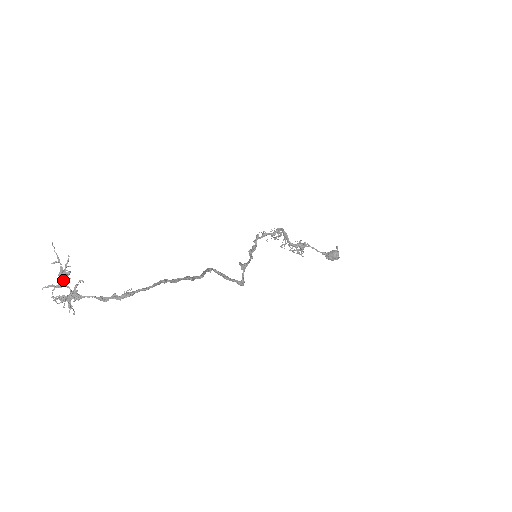
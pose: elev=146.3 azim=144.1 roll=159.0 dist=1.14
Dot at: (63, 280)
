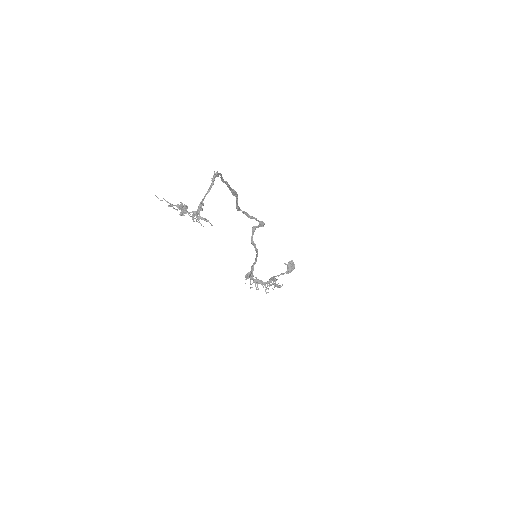
Dot at: (183, 206)
